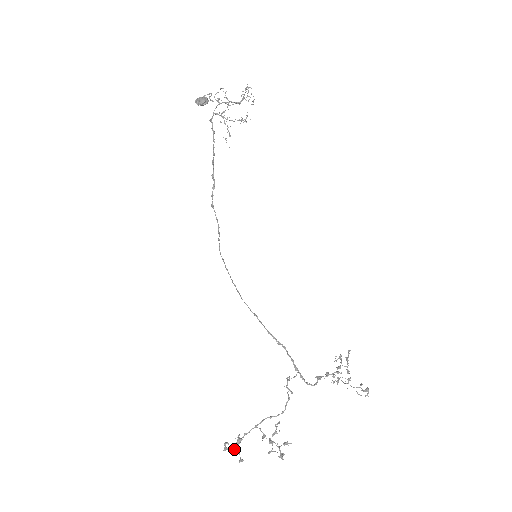
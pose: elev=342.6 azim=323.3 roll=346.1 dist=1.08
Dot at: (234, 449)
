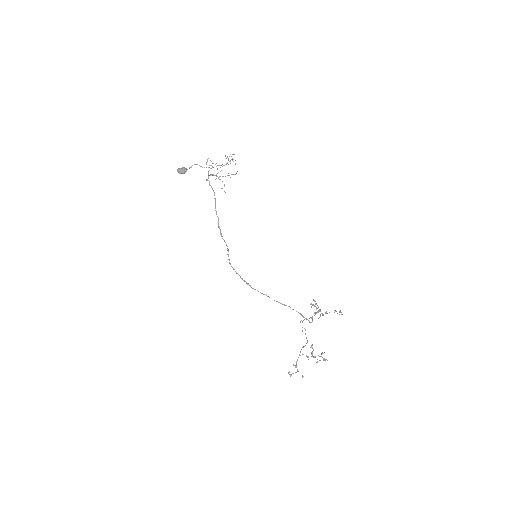
Dot at: occluded
